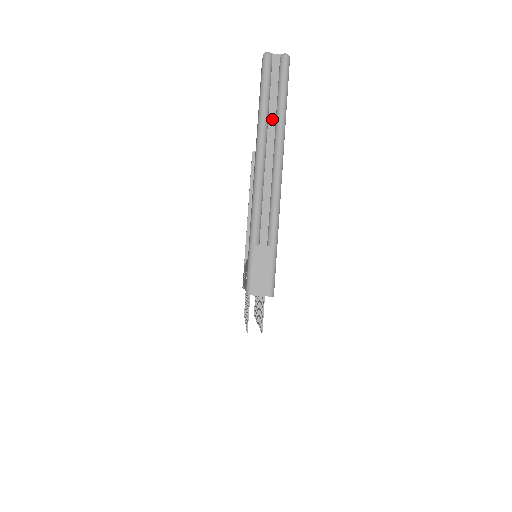
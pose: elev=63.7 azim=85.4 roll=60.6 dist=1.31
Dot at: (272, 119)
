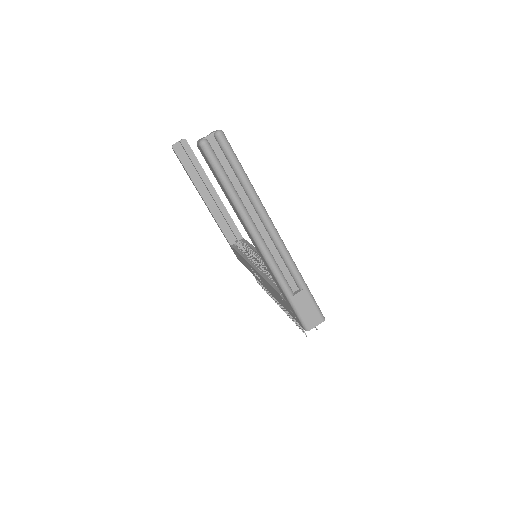
Dot at: (242, 193)
